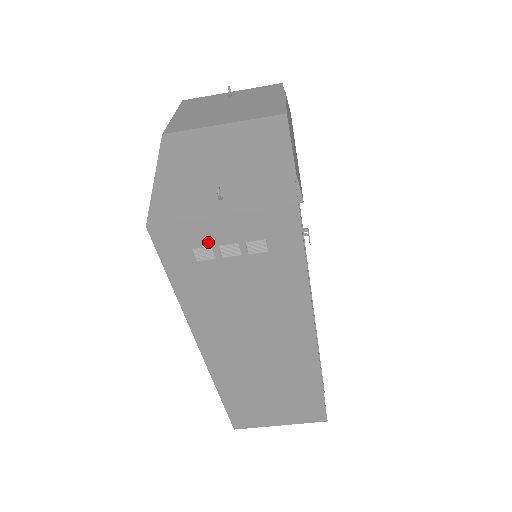
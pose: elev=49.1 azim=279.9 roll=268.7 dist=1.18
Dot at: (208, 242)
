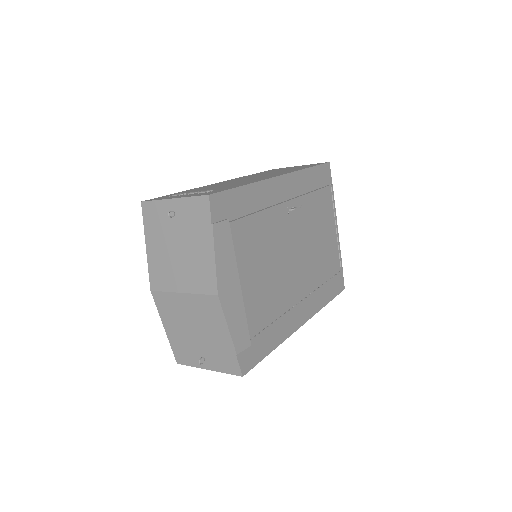
Dot at: occluded
